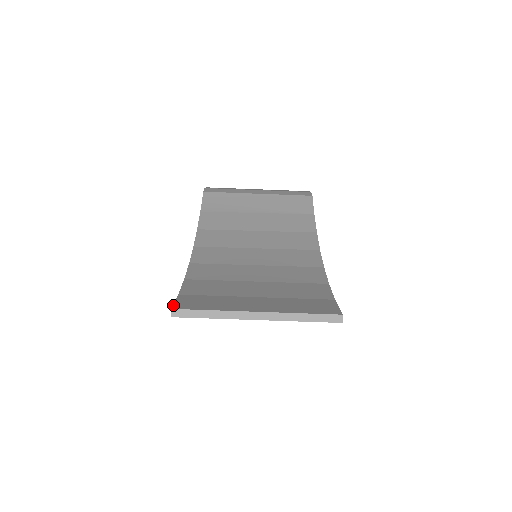
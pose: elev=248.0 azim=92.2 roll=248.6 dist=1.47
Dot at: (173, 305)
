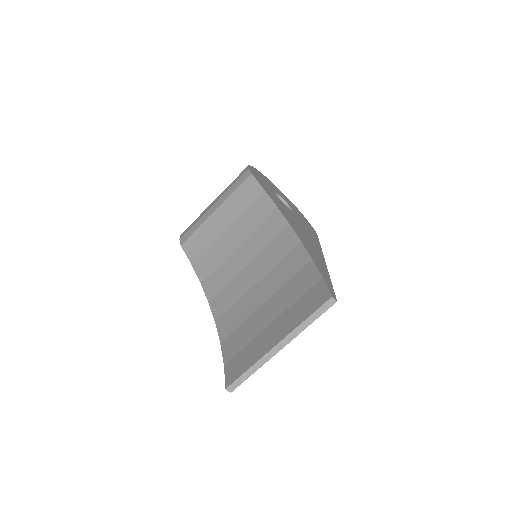
Dot at: (225, 383)
